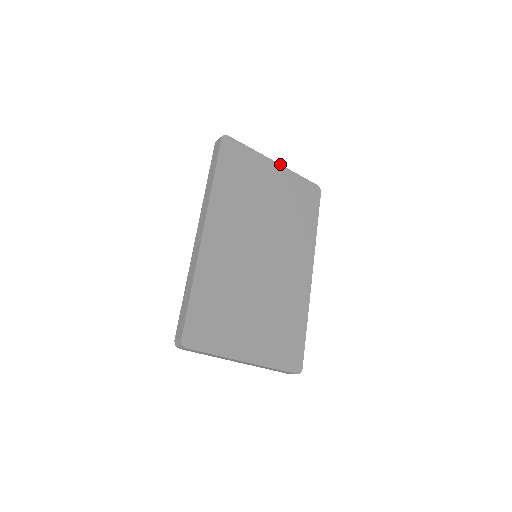
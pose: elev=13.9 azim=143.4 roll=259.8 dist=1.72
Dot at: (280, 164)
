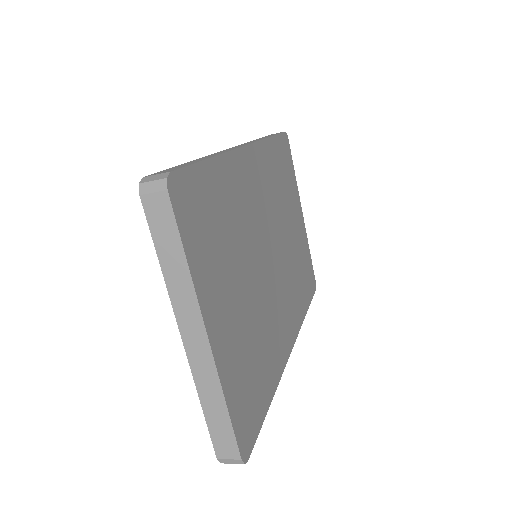
Dot at: occluded
